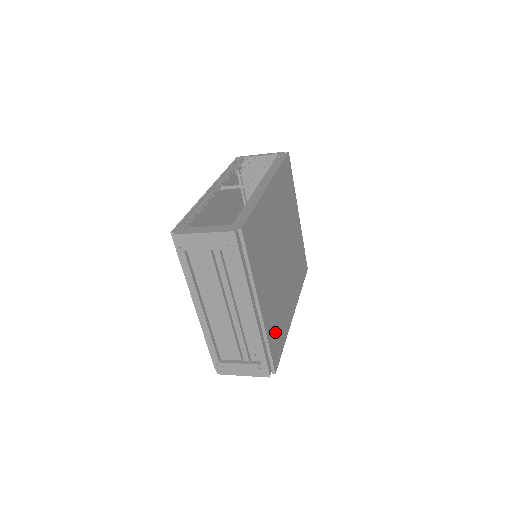
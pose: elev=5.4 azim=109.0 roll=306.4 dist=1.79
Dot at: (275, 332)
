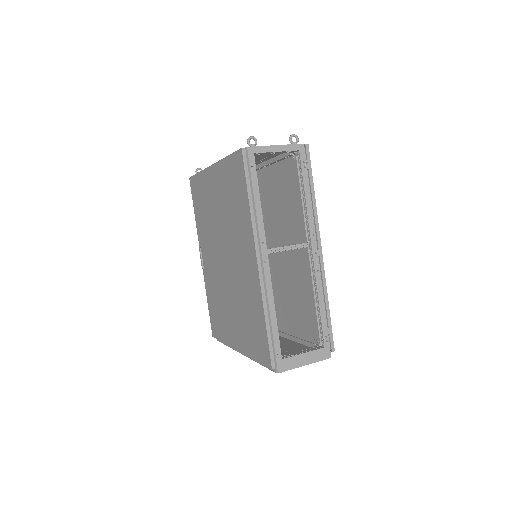
Dot at: occluded
